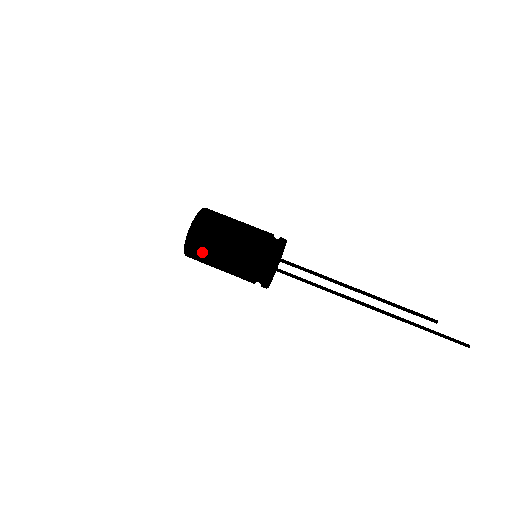
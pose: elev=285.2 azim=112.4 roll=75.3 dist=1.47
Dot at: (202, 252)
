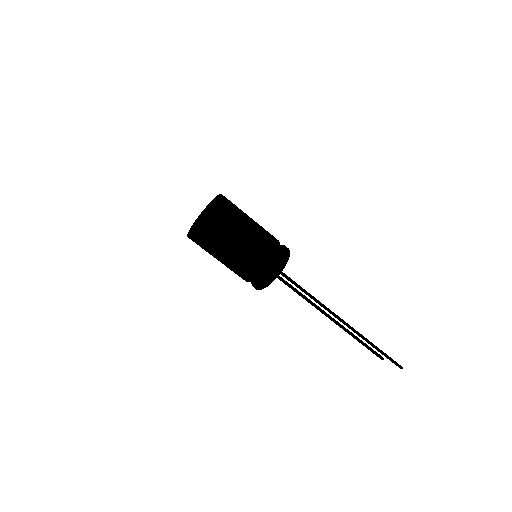
Dot at: (203, 248)
